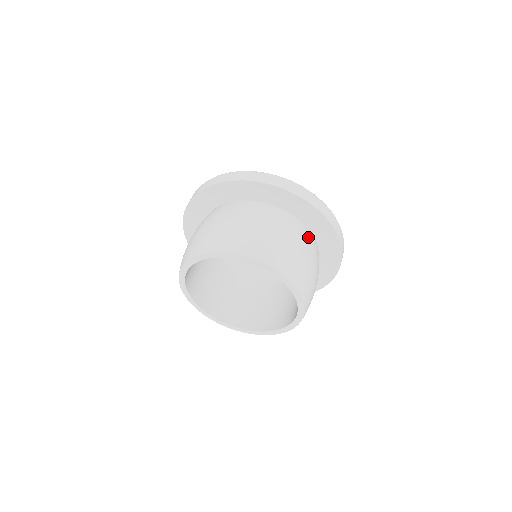
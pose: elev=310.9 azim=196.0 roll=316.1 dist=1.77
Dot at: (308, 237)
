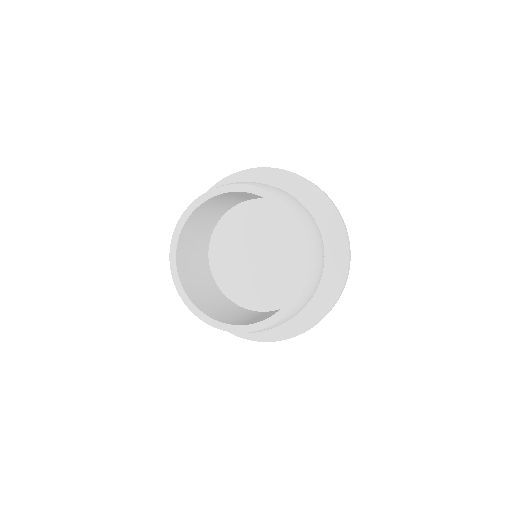
Dot at: occluded
